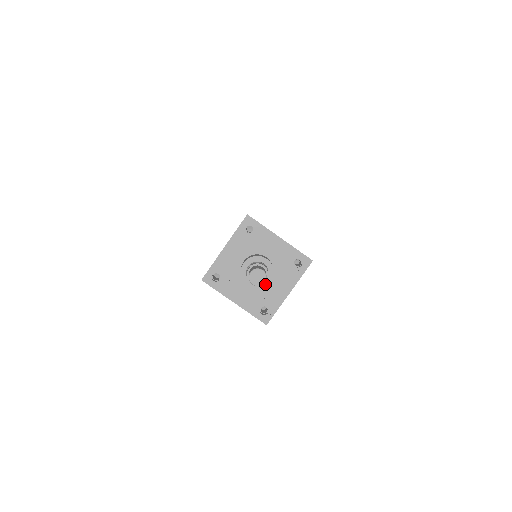
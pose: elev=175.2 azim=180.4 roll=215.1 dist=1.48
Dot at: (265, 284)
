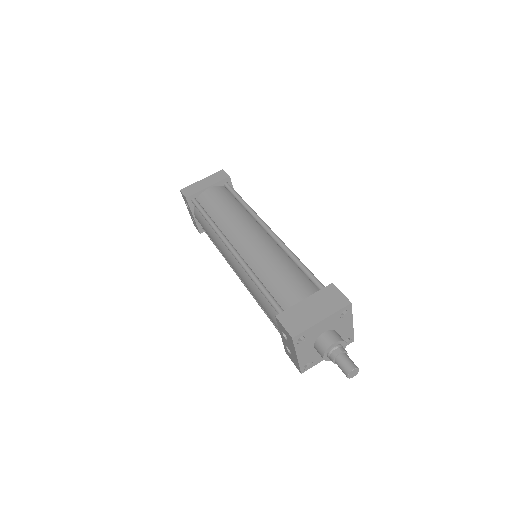
Dot at: occluded
